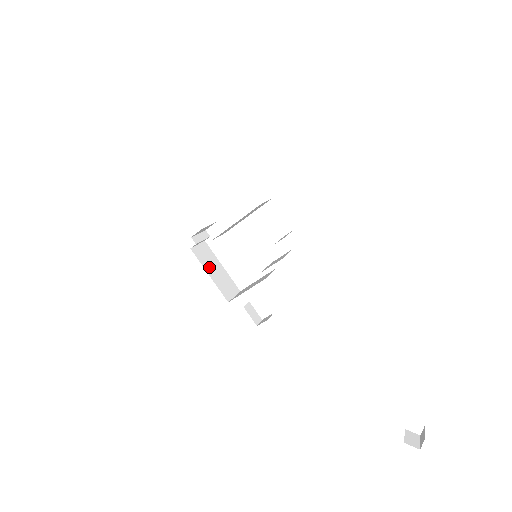
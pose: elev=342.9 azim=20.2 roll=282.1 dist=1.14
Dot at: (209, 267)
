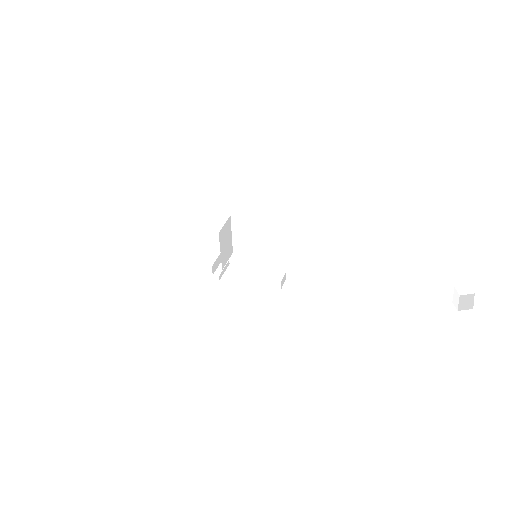
Dot at: (240, 282)
